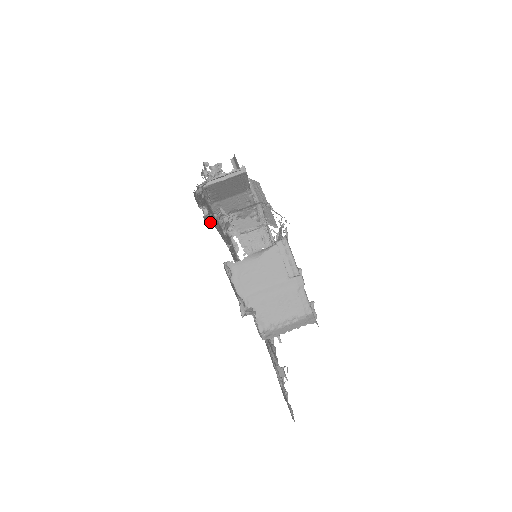
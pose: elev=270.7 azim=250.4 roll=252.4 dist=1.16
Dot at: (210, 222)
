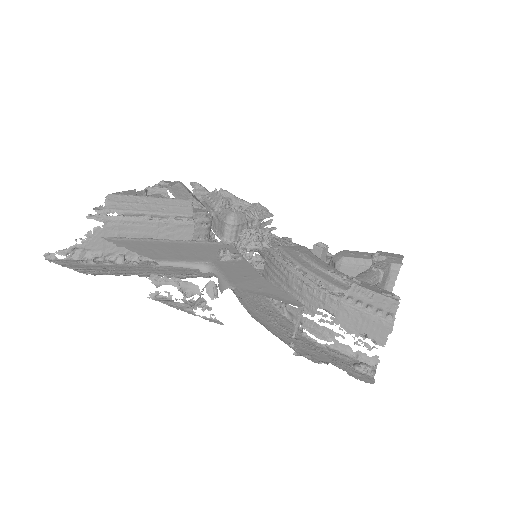
Dot at: (371, 362)
